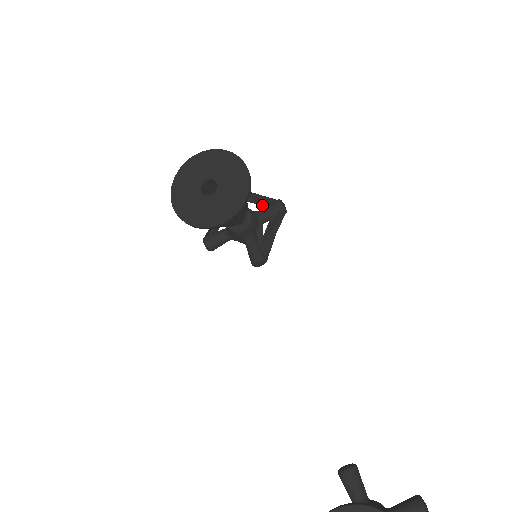
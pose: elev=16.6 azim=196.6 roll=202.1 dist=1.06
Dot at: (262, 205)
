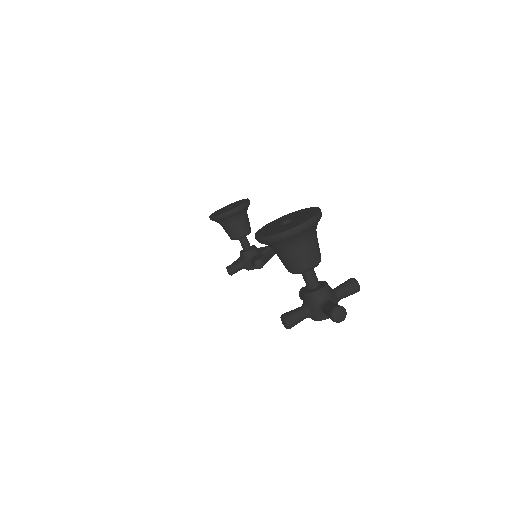
Dot at: occluded
